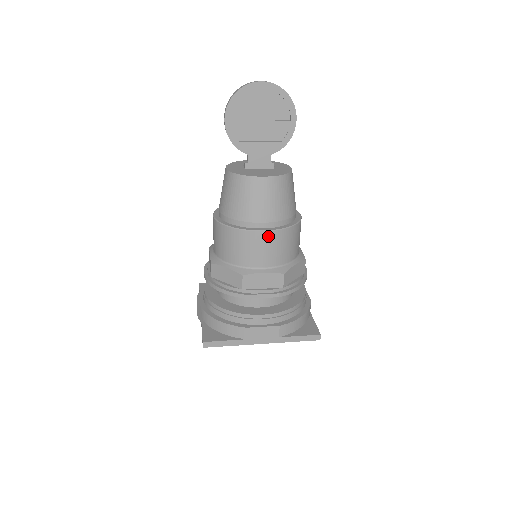
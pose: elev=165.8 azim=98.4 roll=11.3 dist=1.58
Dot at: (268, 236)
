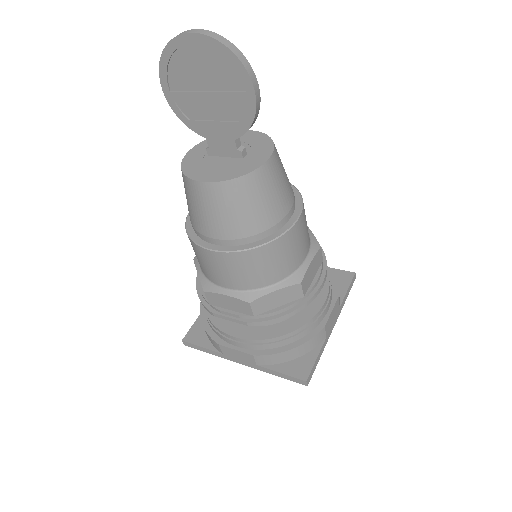
Dot at: (220, 257)
